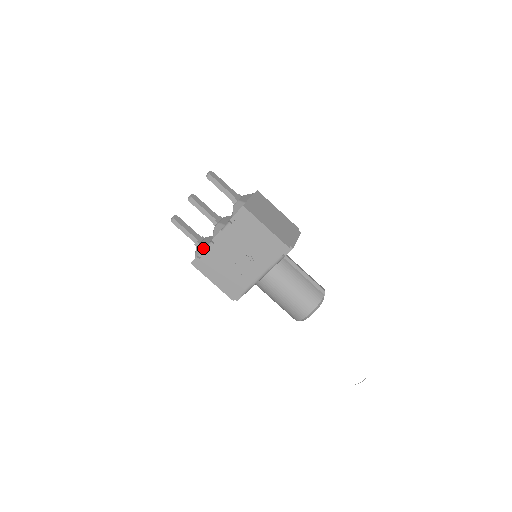
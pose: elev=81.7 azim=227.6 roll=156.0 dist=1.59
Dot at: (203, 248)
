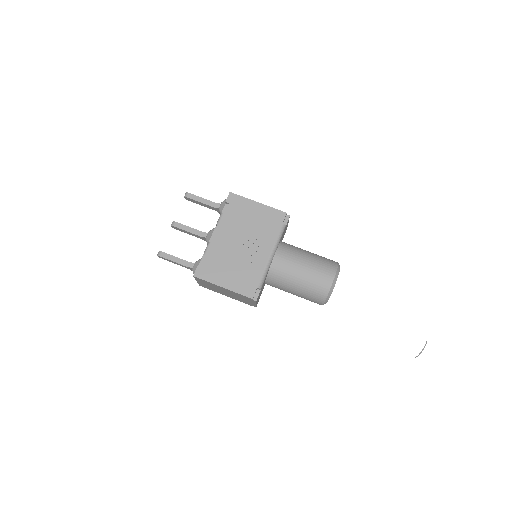
Dot at: occluded
